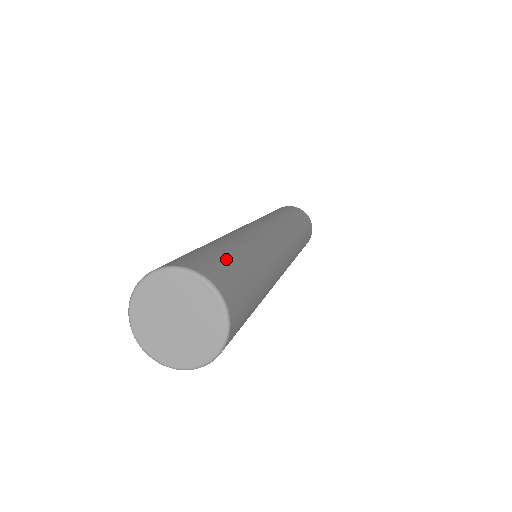
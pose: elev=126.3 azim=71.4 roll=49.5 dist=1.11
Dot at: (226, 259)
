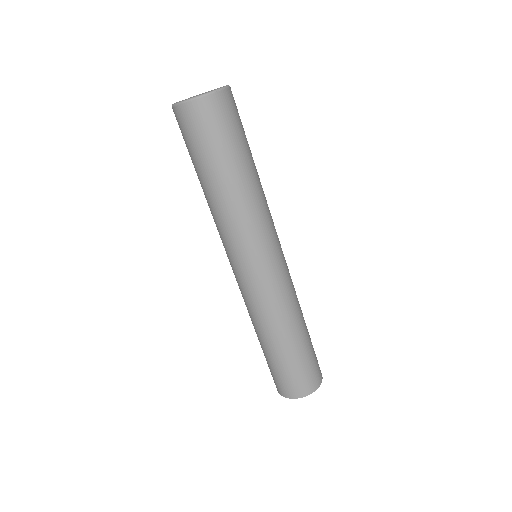
Dot at: occluded
